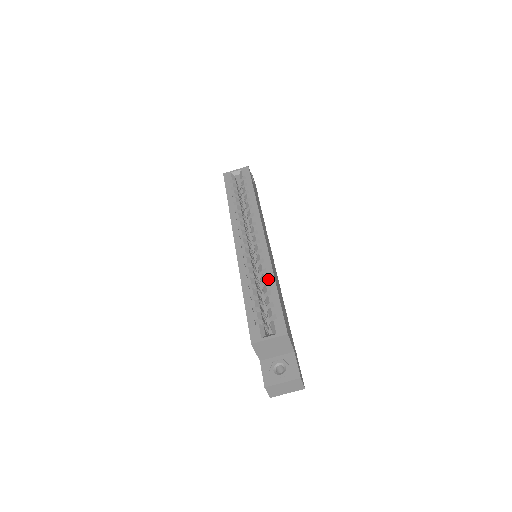
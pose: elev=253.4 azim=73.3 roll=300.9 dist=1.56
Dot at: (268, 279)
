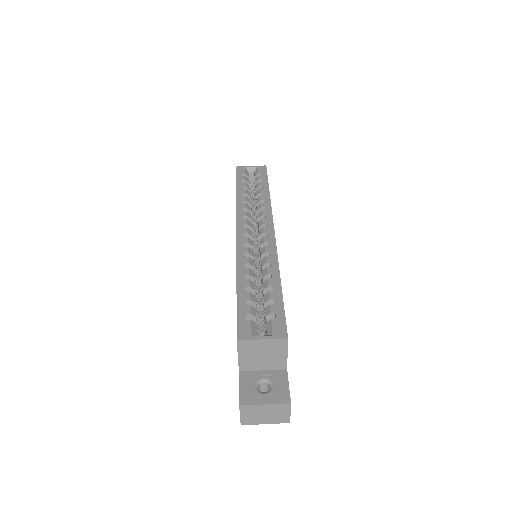
Dot at: (271, 274)
